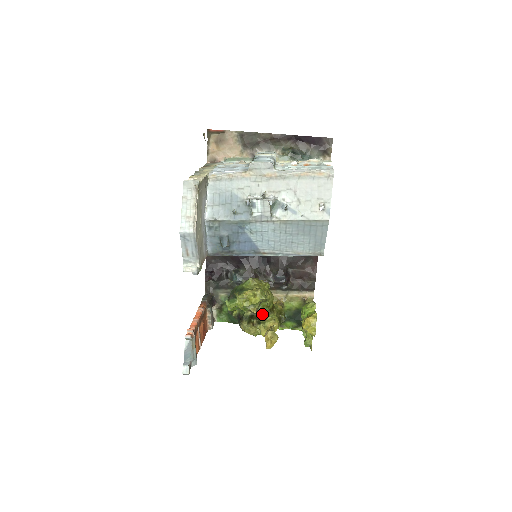
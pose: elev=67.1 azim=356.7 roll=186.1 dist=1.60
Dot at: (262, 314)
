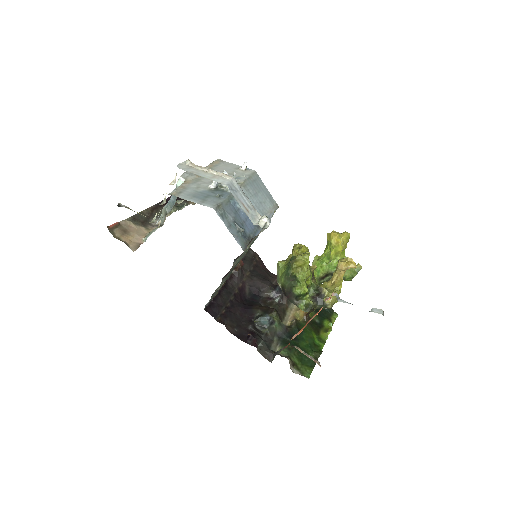
Dot at: occluded
